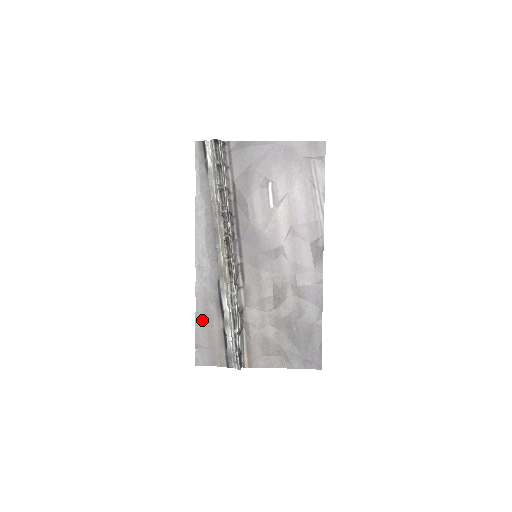
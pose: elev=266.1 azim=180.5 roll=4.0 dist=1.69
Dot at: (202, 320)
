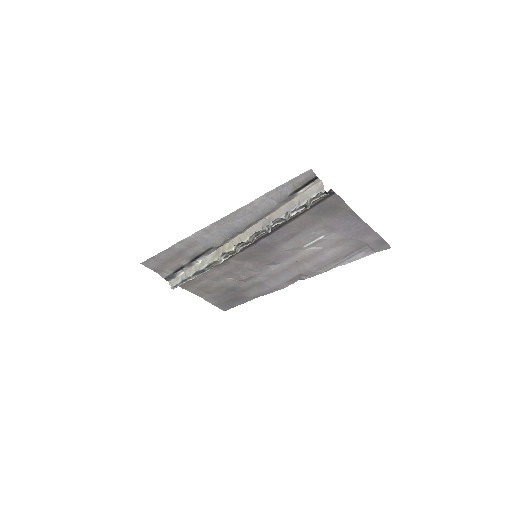
Dot at: (173, 252)
